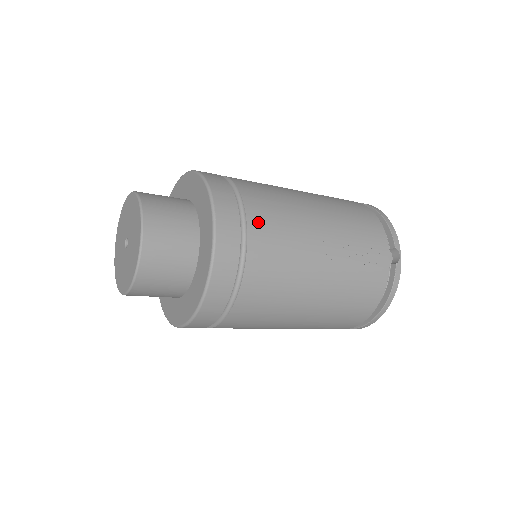
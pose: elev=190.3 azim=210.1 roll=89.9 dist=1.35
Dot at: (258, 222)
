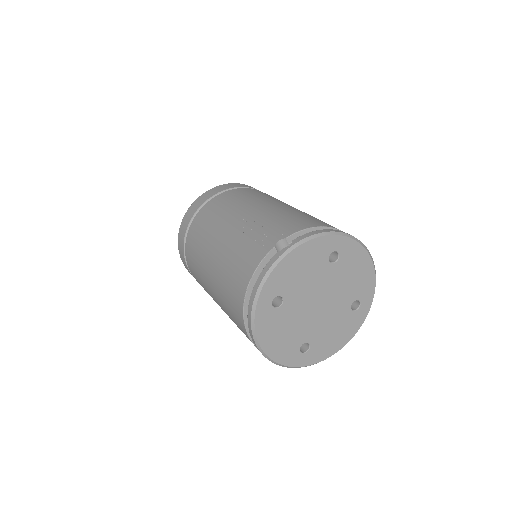
Dot at: (226, 195)
